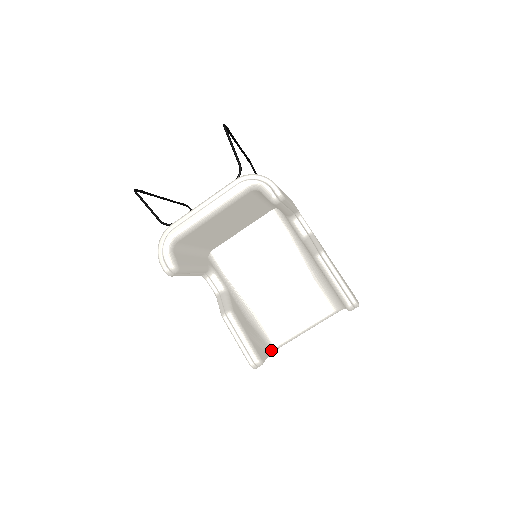
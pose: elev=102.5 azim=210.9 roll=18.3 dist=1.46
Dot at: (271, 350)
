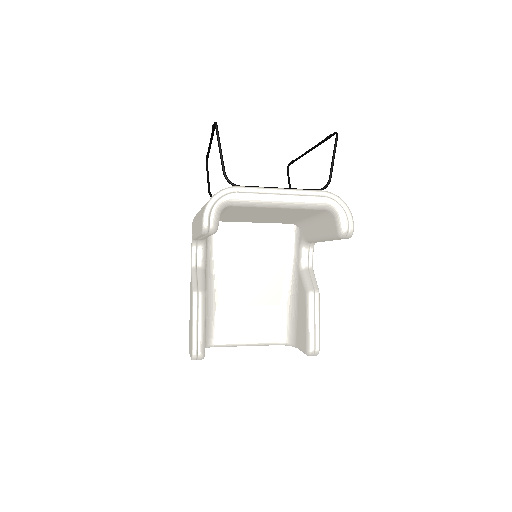
Dot at: (205, 346)
